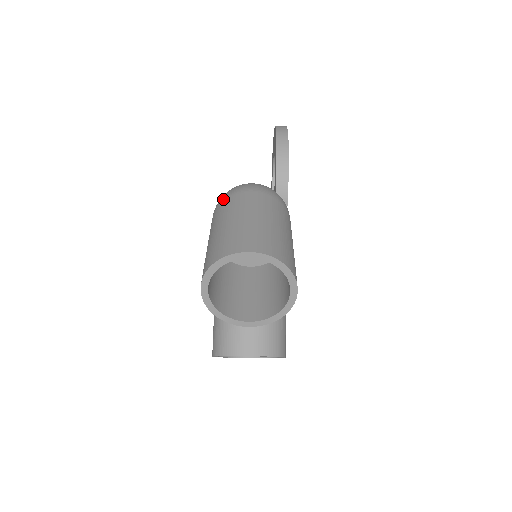
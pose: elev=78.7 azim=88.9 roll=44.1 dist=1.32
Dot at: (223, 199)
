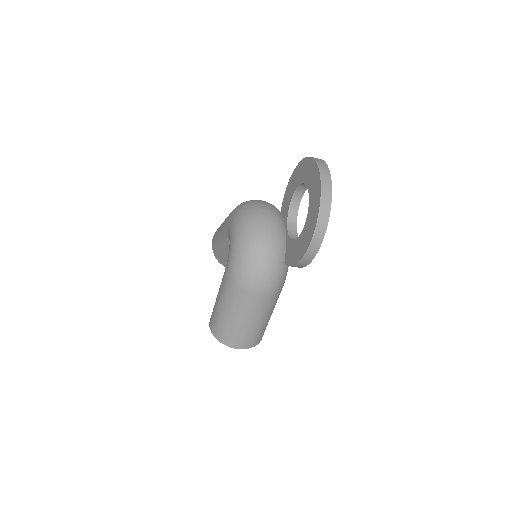
Dot at: (237, 285)
